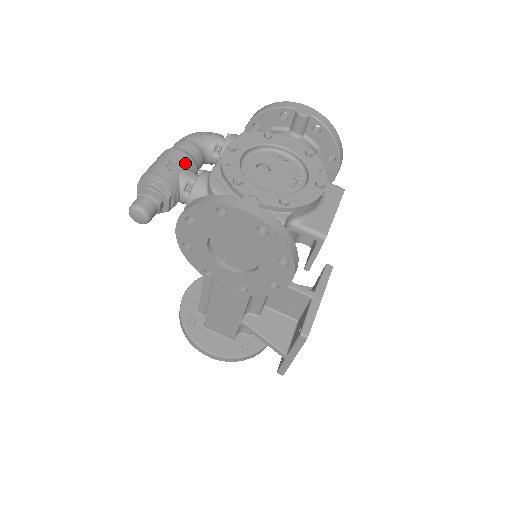
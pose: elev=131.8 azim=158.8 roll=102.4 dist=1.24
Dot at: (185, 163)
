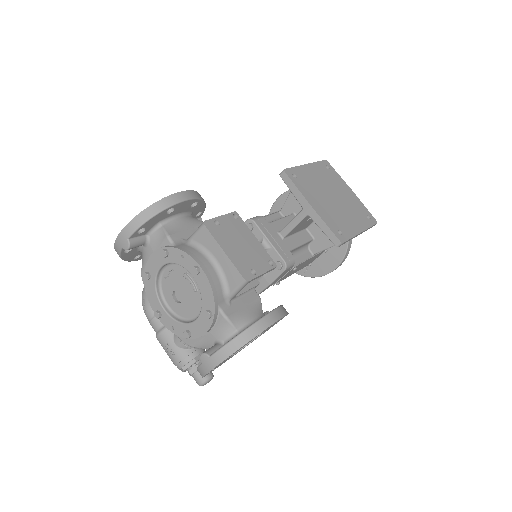
Dot at: (169, 337)
